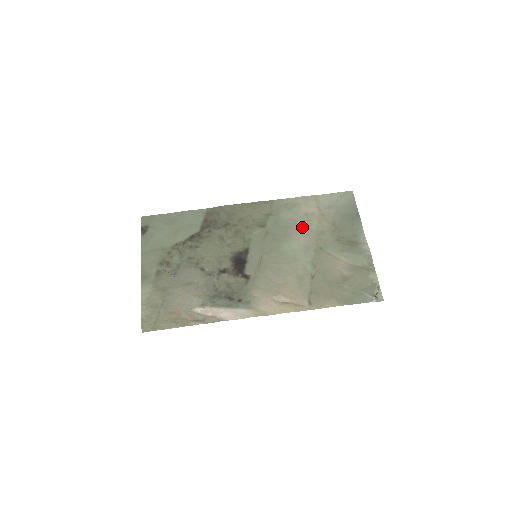
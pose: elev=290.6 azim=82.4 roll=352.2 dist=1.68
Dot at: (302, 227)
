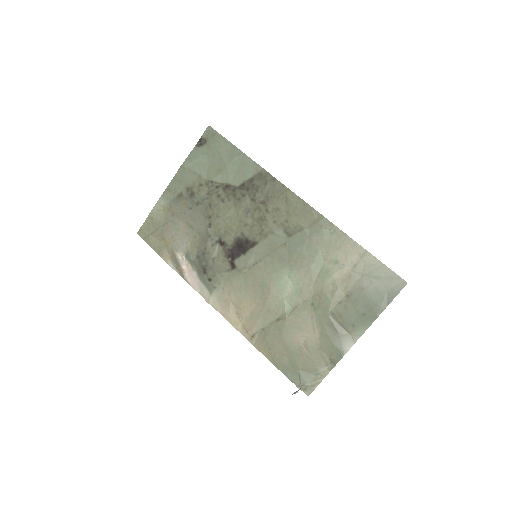
Dot at: (318, 270)
